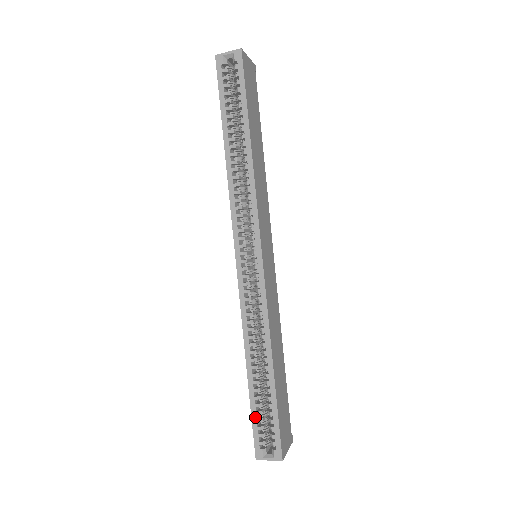
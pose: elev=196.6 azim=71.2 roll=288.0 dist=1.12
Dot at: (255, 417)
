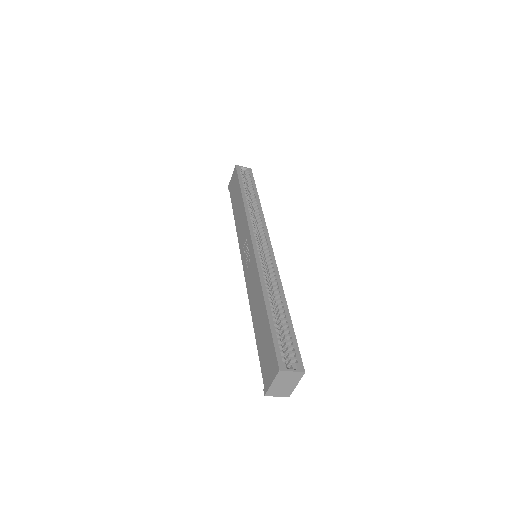
Dot at: (275, 336)
